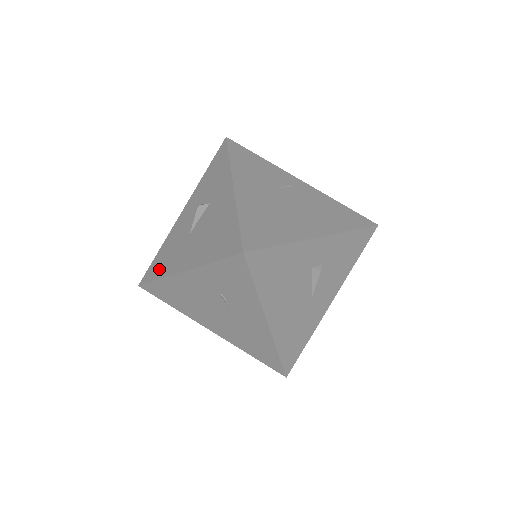
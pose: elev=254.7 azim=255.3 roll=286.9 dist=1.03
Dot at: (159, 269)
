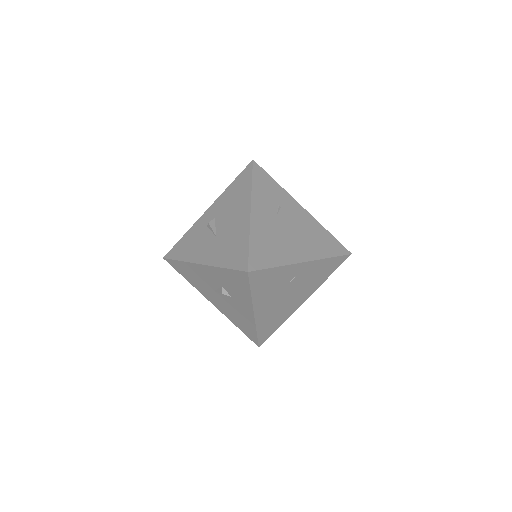
Dot at: (186, 276)
